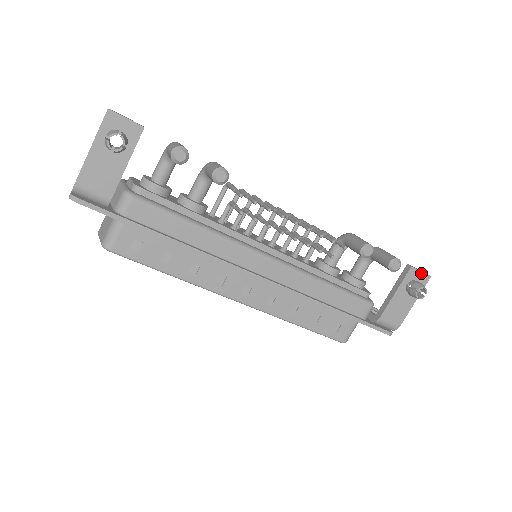
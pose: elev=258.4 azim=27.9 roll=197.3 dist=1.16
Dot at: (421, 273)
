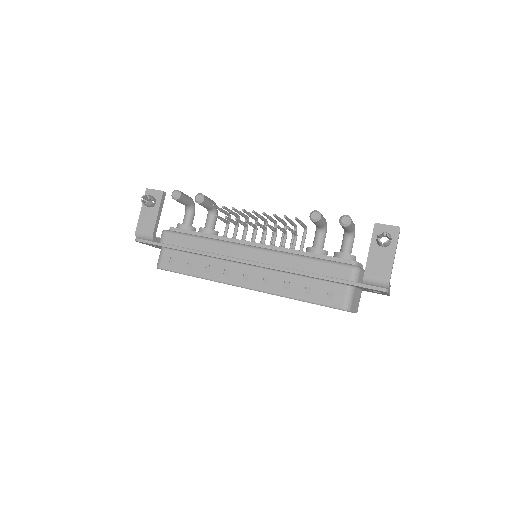
Dot at: (388, 226)
